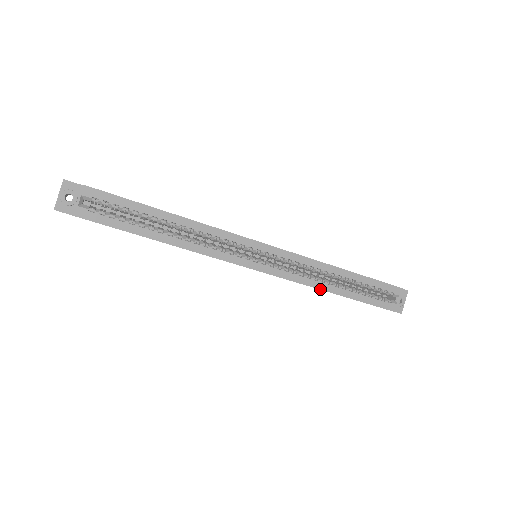
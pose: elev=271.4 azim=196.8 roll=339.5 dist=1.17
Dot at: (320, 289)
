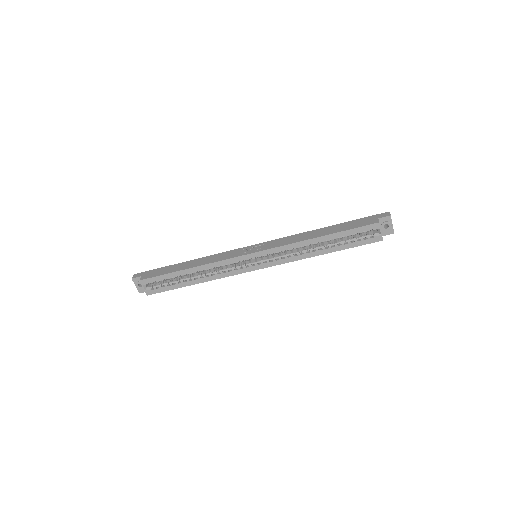
Dot at: occluded
